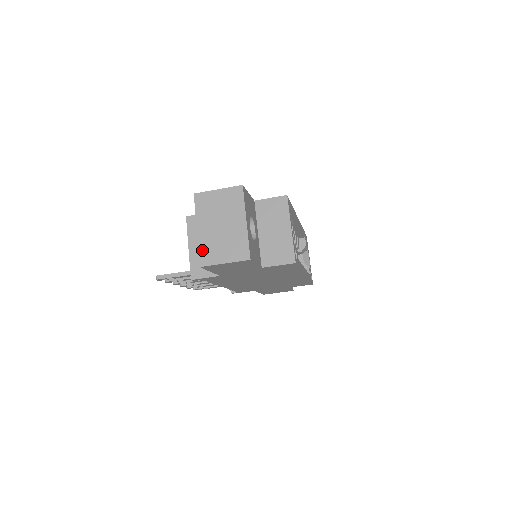
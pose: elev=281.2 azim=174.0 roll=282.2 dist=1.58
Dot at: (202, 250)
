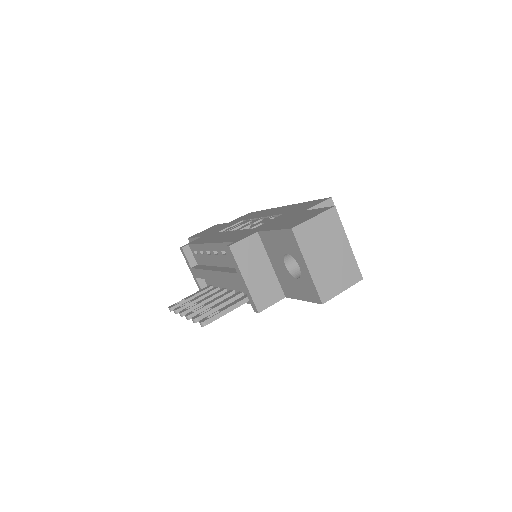
Dot at: (319, 286)
